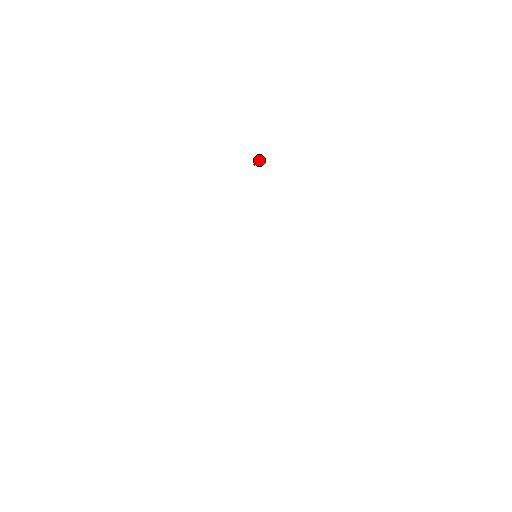
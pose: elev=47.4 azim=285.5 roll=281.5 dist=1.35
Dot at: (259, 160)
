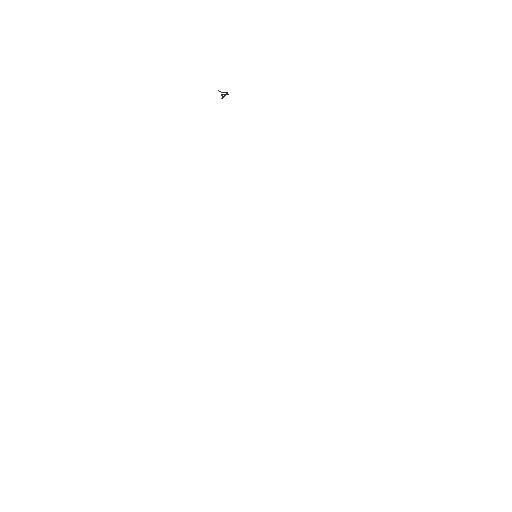
Dot at: (227, 93)
